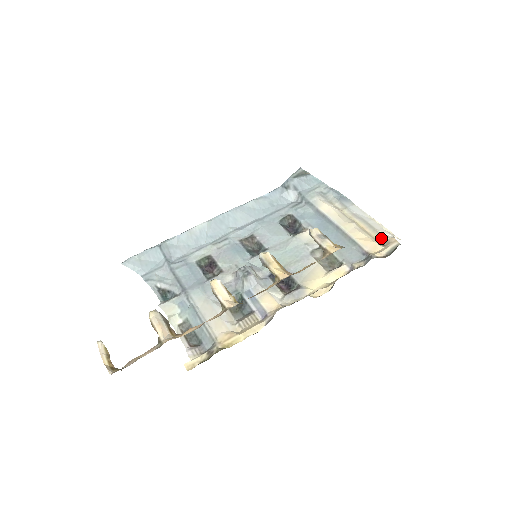
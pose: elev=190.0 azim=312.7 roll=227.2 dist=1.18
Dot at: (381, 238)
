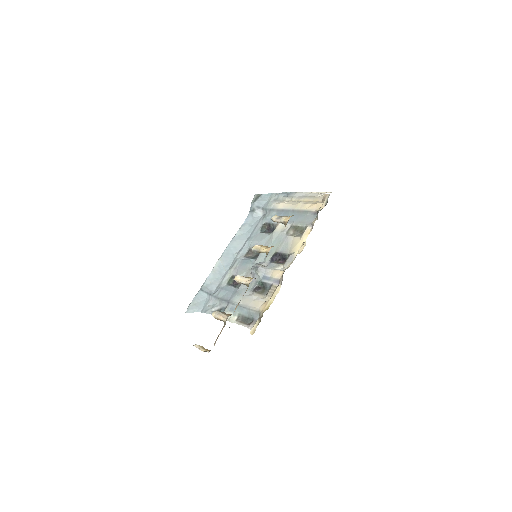
Dot at: (319, 199)
